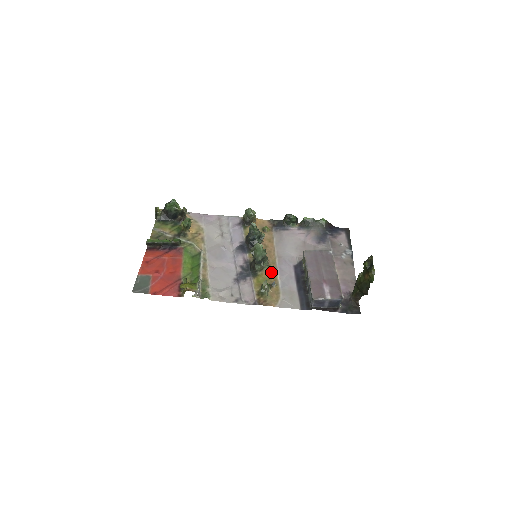
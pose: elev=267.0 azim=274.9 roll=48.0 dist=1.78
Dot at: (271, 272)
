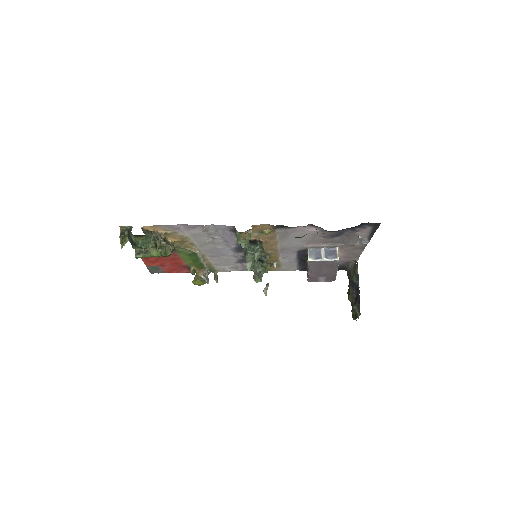
Dot at: (272, 258)
